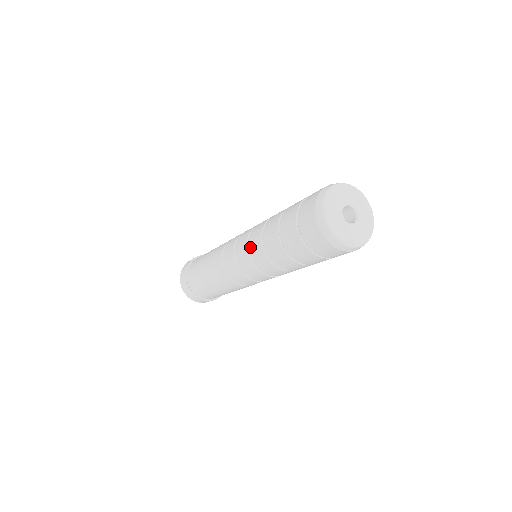
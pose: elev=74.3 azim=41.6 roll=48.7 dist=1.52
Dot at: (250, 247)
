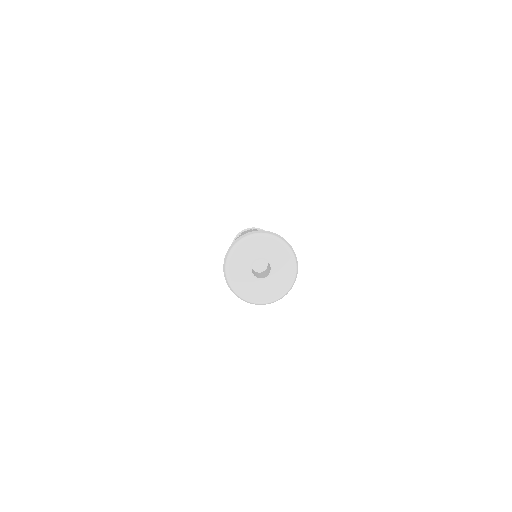
Dot at: occluded
